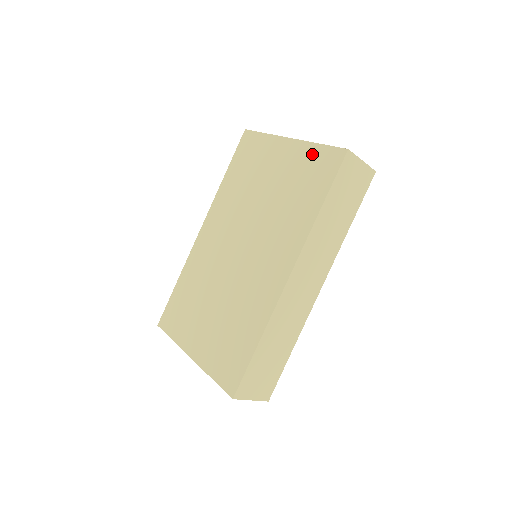
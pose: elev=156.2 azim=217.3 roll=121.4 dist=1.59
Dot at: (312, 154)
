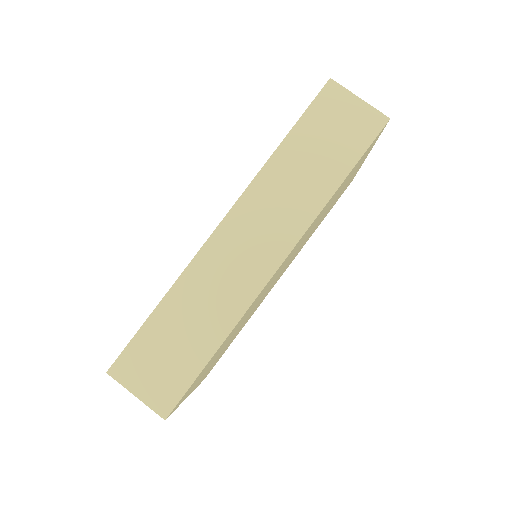
Dot at: occluded
